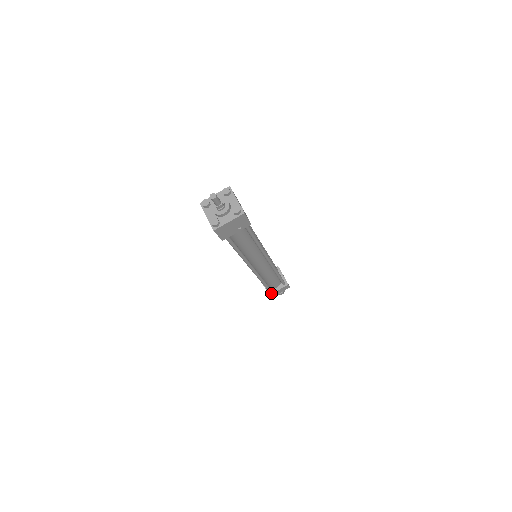
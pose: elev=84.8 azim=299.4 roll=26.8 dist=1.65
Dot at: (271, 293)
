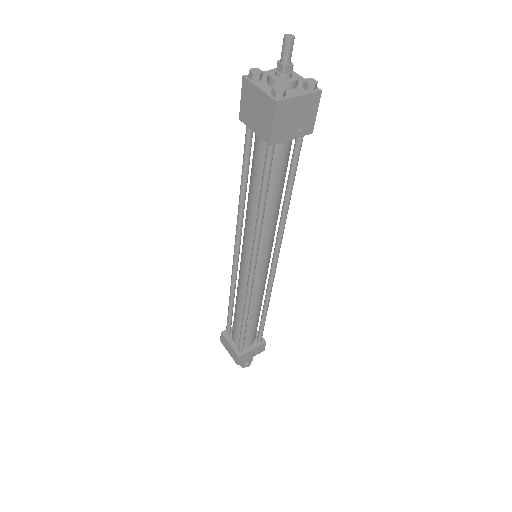
Dot at: (242, 353)
